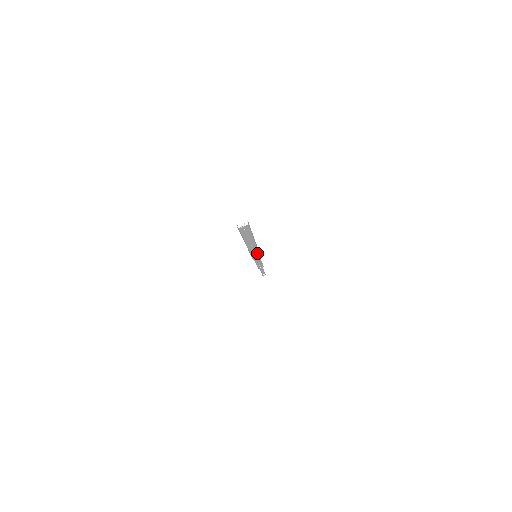
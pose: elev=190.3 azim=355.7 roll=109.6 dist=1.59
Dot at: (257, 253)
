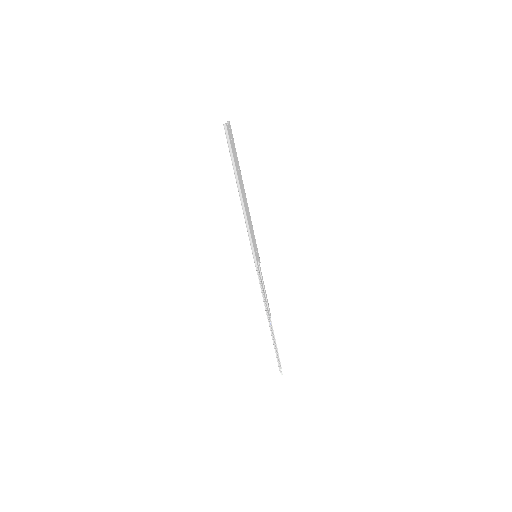
Dot at: (254, 240)
